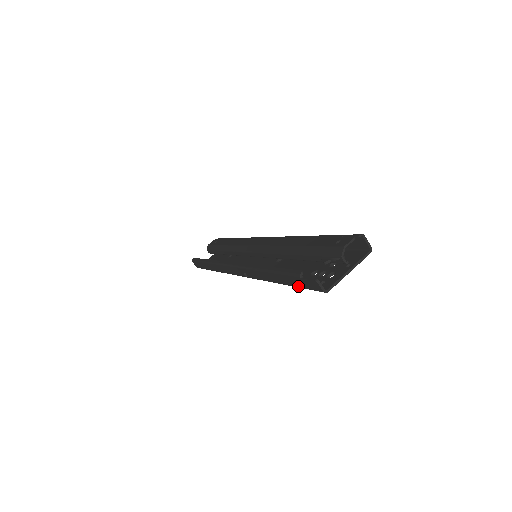
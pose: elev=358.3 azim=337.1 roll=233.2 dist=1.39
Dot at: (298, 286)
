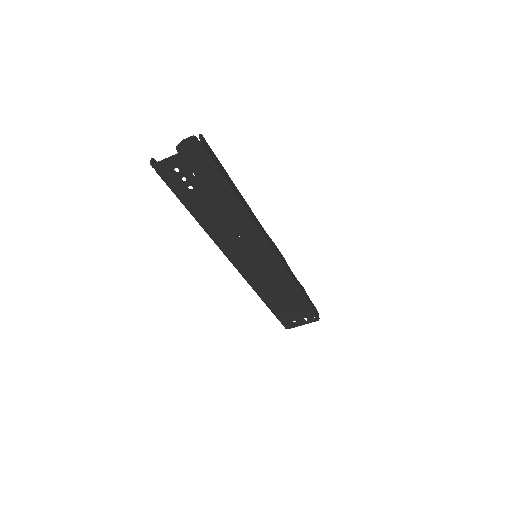
Dot at: (172, 191)
